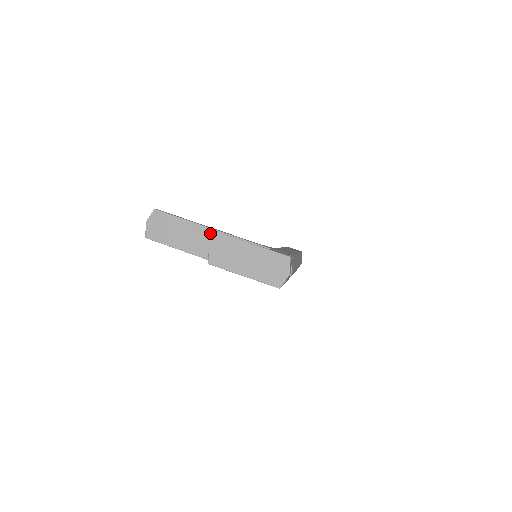
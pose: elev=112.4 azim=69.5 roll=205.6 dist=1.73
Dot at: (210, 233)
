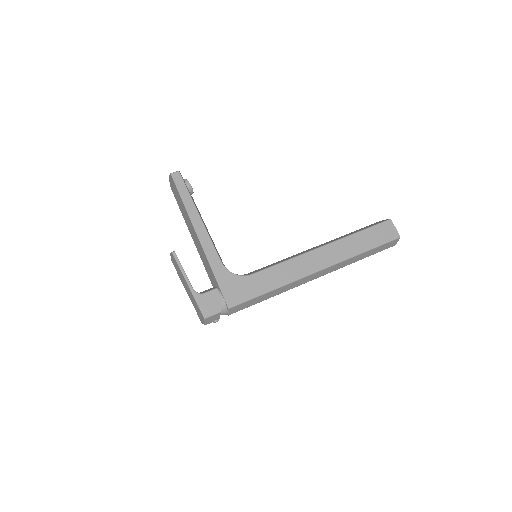
Dot at: (194, 230)
